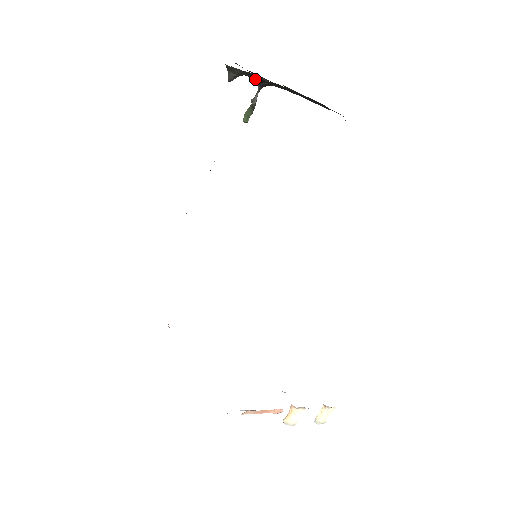
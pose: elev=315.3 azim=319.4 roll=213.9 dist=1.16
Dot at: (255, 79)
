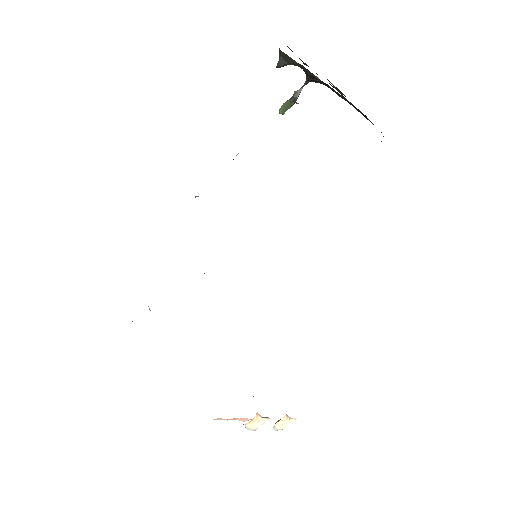
Dot at: (306, 72)
